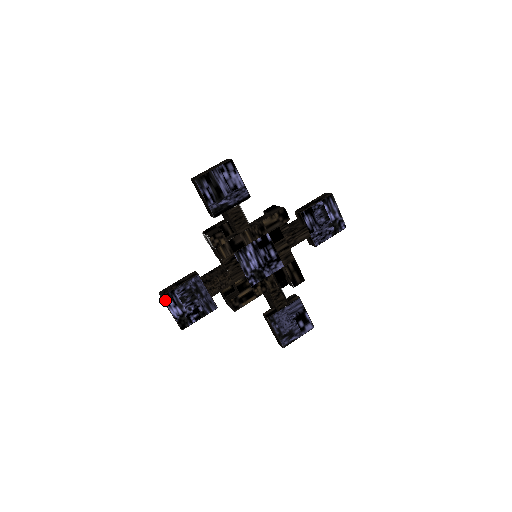
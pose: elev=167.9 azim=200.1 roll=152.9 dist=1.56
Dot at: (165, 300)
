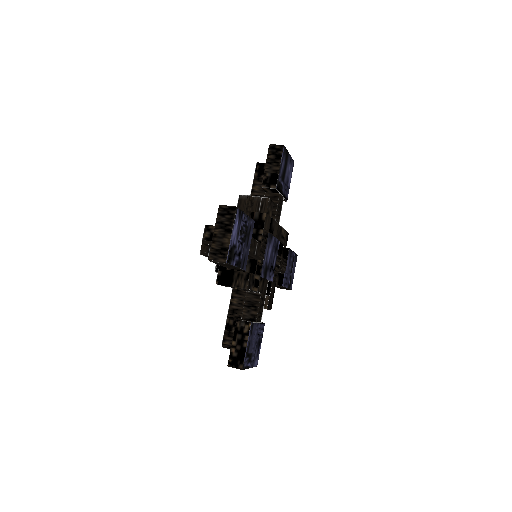
Dot at: (237, 214)
